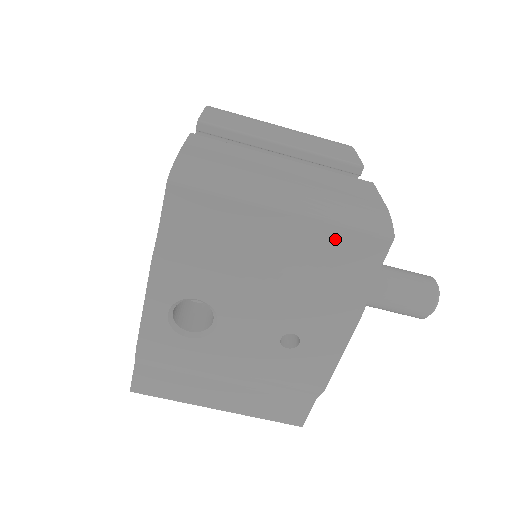
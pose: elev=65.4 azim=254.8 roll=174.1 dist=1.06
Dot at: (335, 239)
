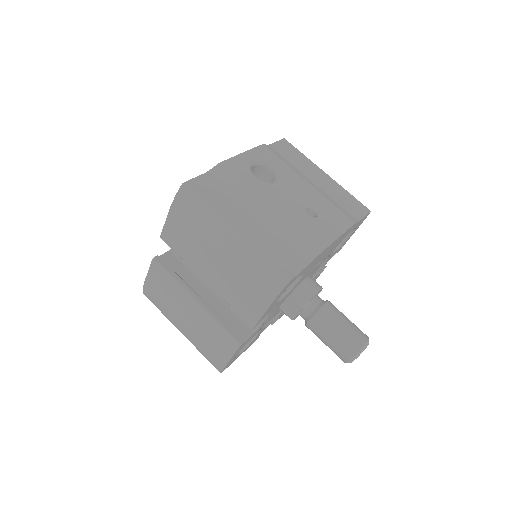
Dot at: (345, 195)
